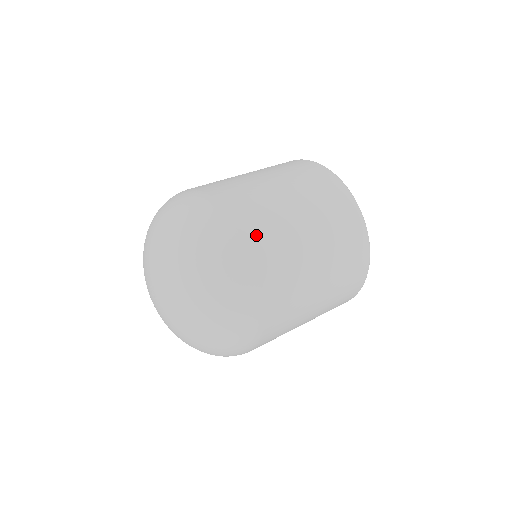
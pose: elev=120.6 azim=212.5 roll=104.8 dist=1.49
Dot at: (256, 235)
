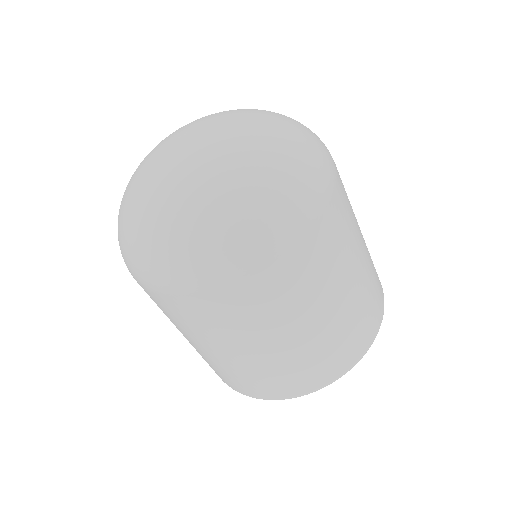
Dot at: occluded
